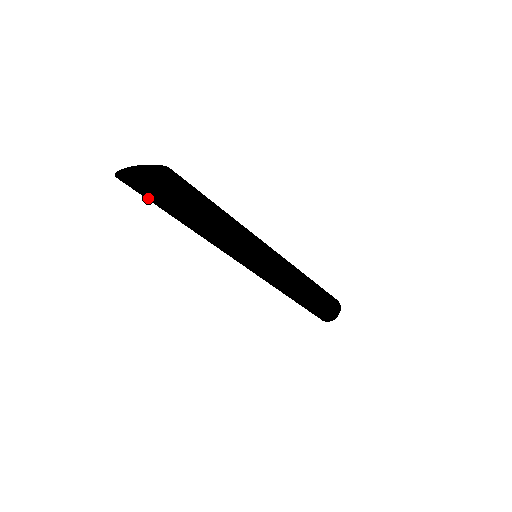
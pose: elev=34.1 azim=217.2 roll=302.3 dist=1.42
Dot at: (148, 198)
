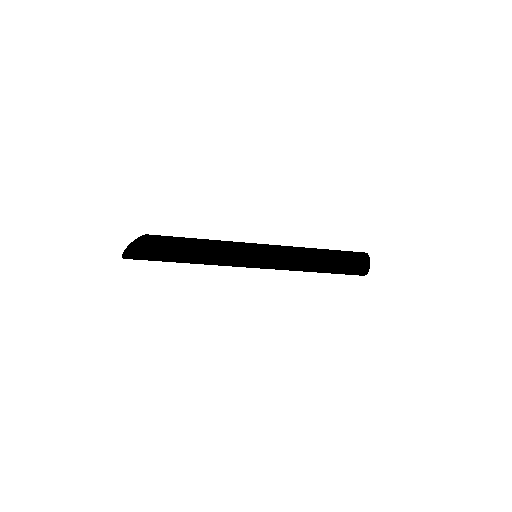
Dot at: occluded
